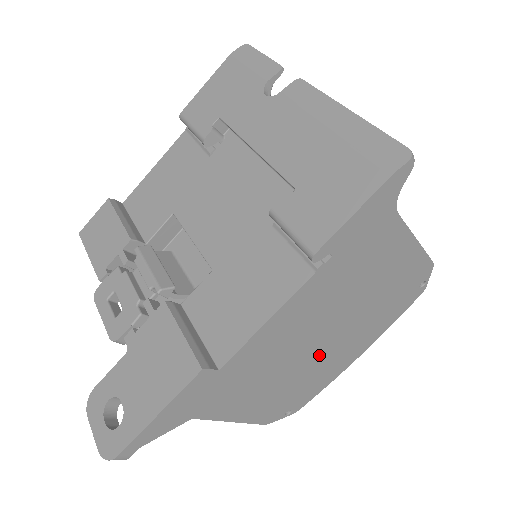
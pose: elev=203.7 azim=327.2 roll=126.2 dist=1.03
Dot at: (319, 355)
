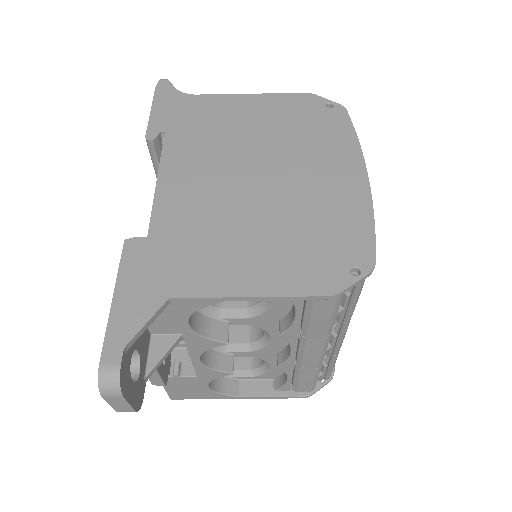
Dot at: (284, 194)
